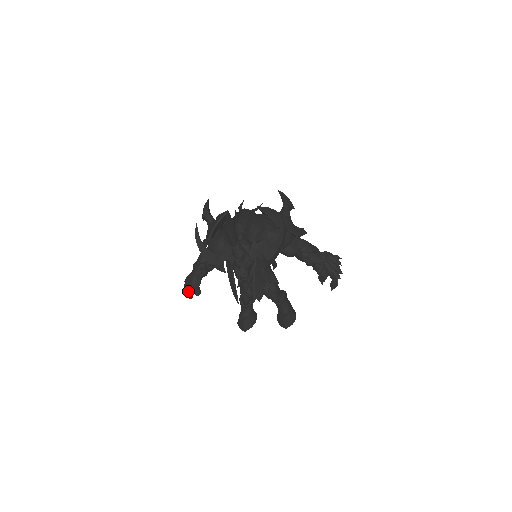
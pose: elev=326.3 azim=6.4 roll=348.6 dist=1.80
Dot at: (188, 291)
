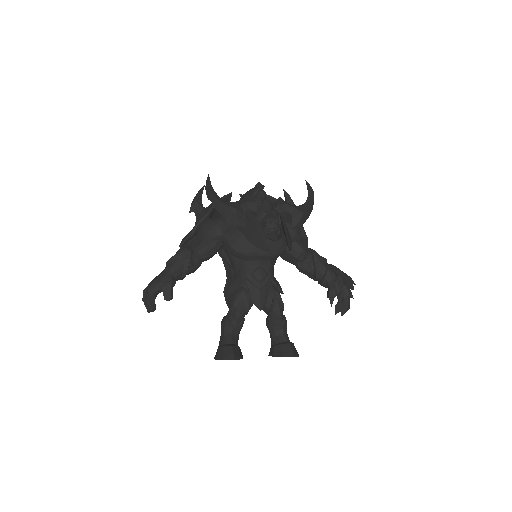
Dot at: (153, 295)
